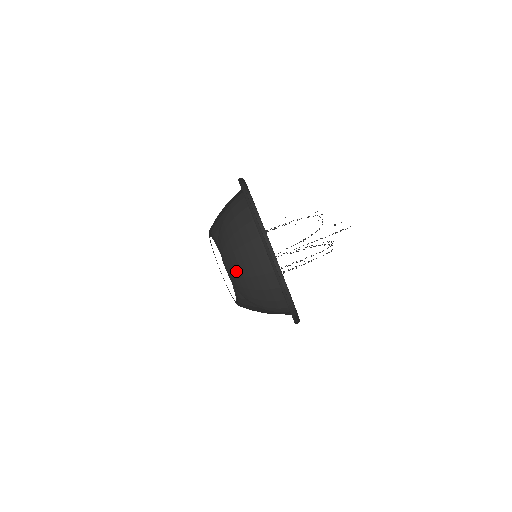
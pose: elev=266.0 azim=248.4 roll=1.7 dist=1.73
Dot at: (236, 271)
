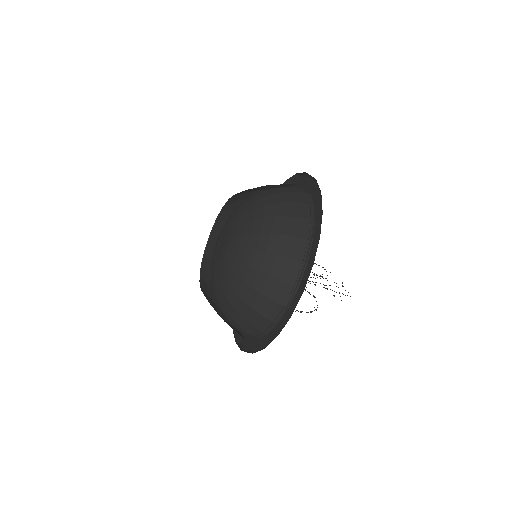
Dot at: (219, 299)
